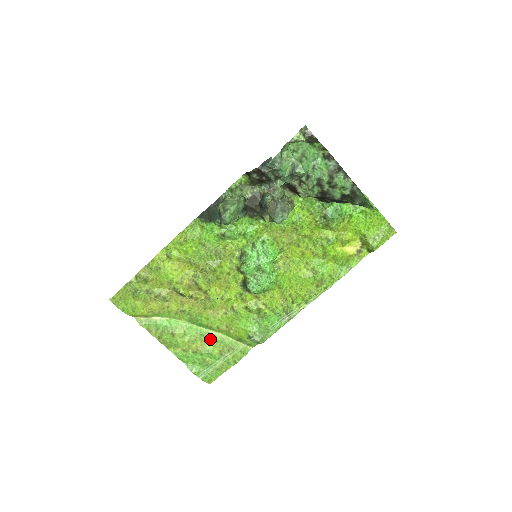
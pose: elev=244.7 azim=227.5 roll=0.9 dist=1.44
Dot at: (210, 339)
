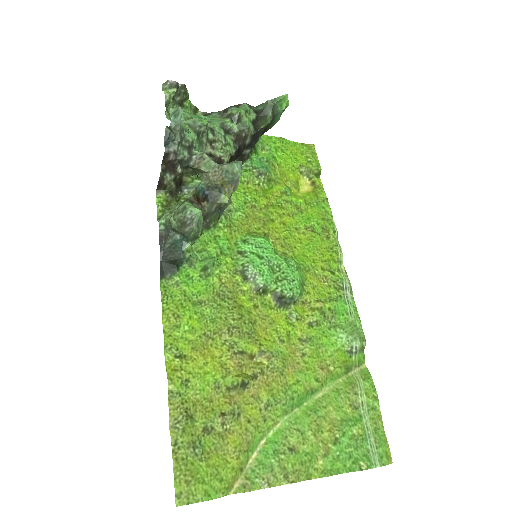
Dot at: (327, 405)
